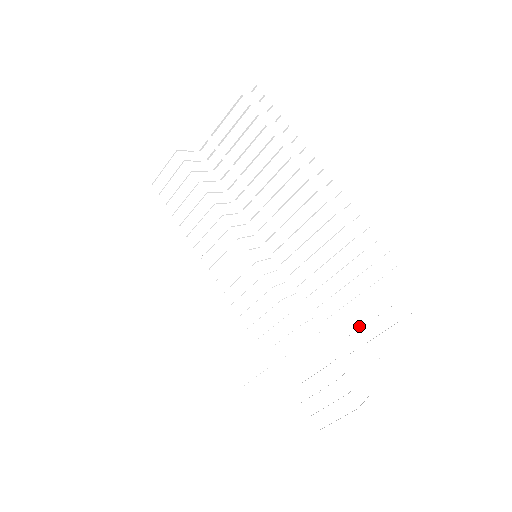
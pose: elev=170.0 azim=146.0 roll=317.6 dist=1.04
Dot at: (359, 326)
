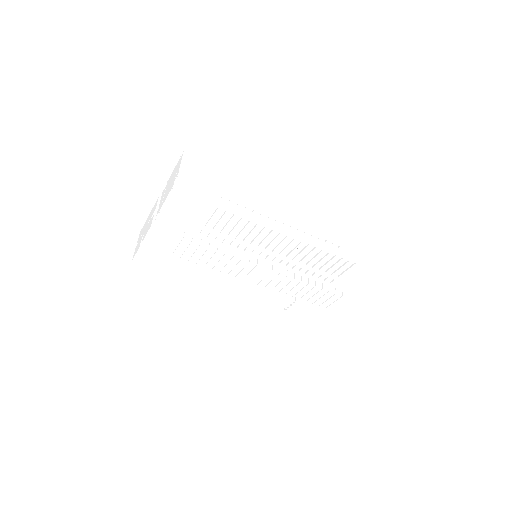
Dot at: (332, 272)
